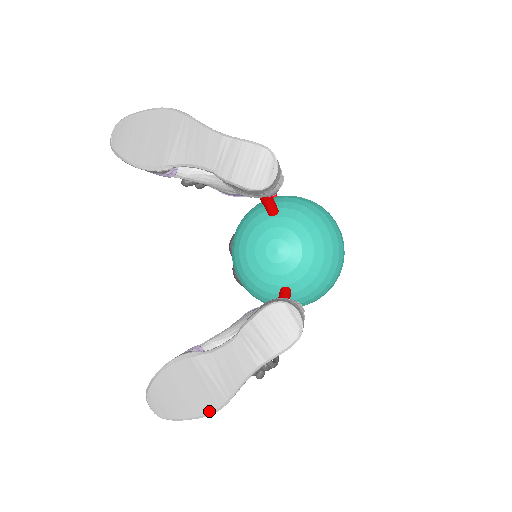
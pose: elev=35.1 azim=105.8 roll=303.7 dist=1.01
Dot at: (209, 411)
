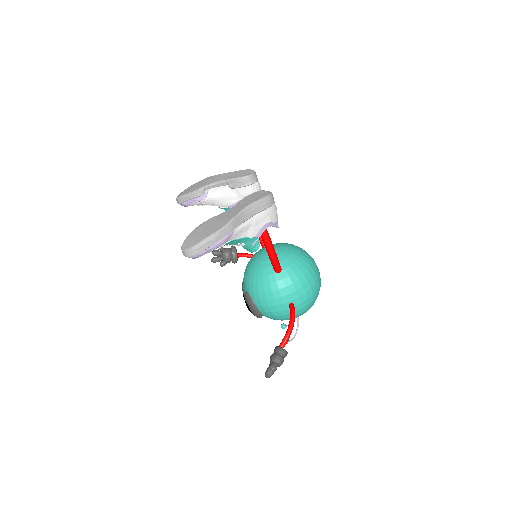
Dot at: (220, 228)
